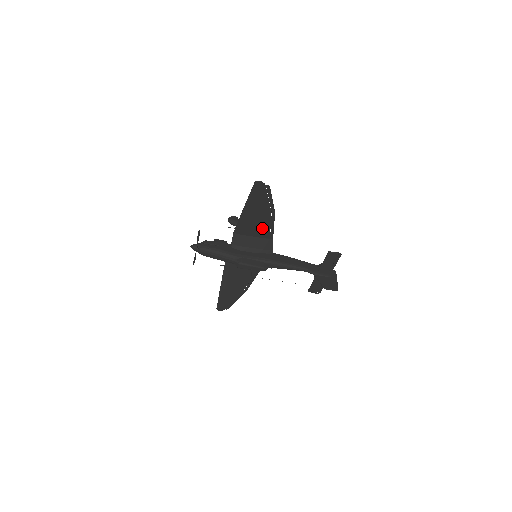
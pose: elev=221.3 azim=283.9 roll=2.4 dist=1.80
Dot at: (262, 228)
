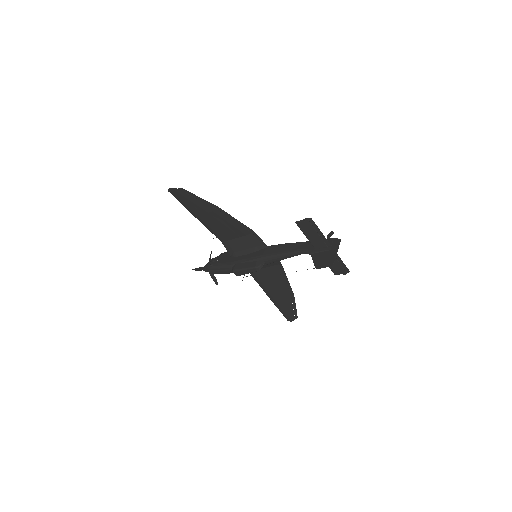
Dot at: (232, 227)
